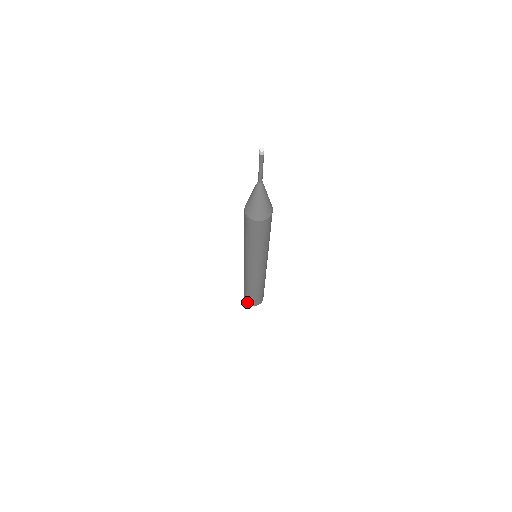
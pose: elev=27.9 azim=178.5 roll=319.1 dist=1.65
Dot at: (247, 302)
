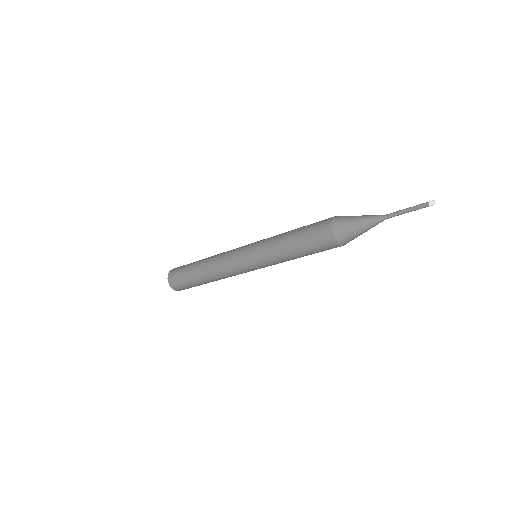
Dot at: (173, 285)
